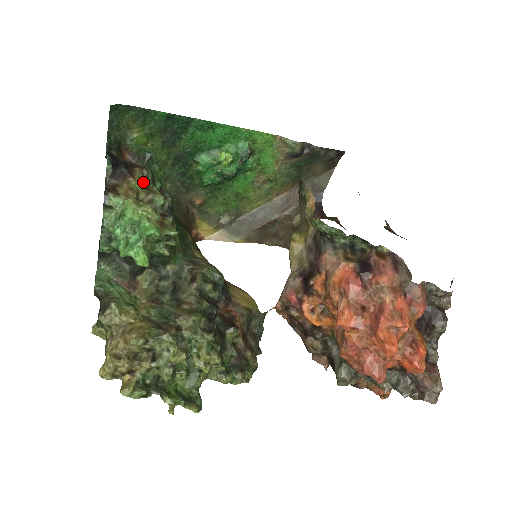
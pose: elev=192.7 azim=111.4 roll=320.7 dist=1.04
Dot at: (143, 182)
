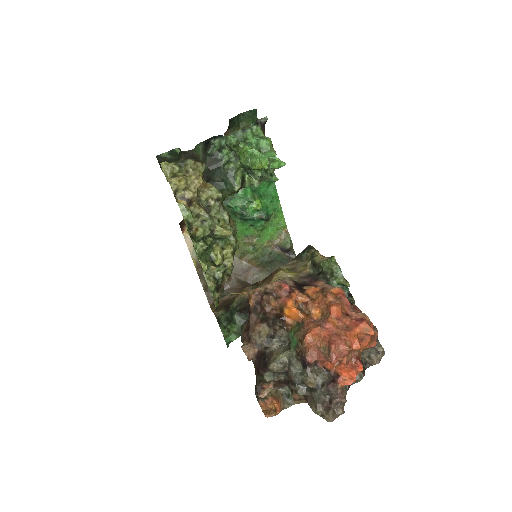
Dot at: occluded
